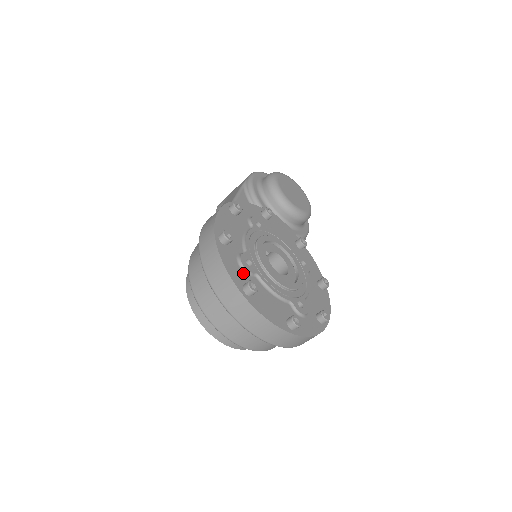
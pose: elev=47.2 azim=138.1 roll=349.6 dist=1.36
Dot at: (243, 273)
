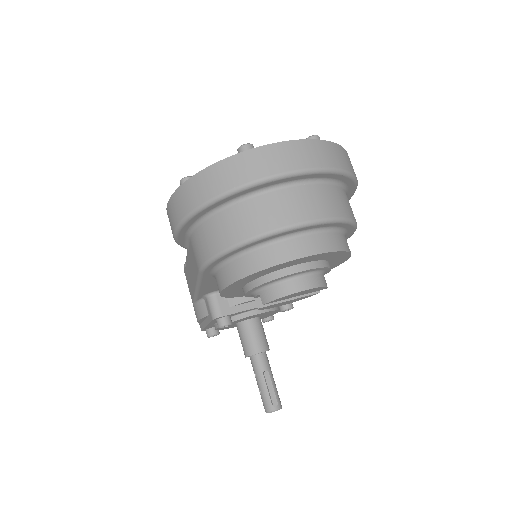
Dot at: occluded
